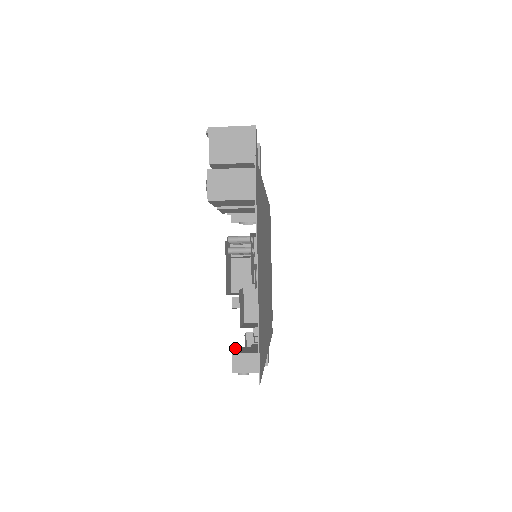
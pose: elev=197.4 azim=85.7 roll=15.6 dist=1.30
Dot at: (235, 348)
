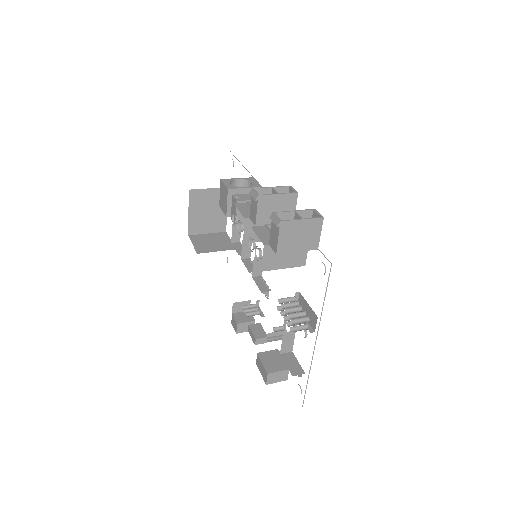
Dot at: (260, 359)
